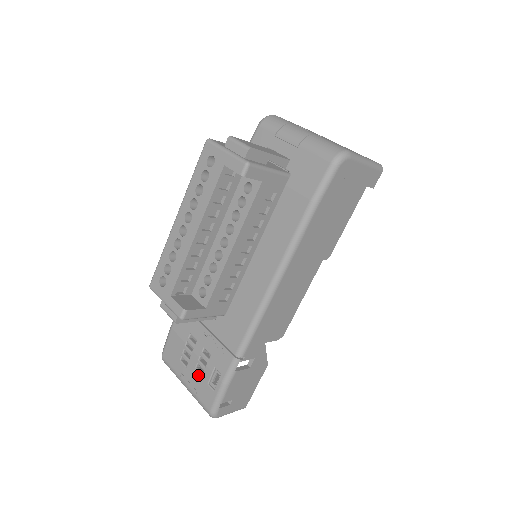
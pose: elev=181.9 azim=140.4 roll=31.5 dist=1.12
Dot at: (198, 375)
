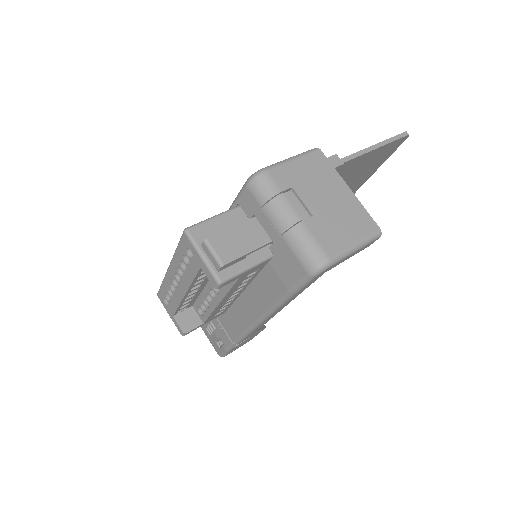
Dot at: occluded
